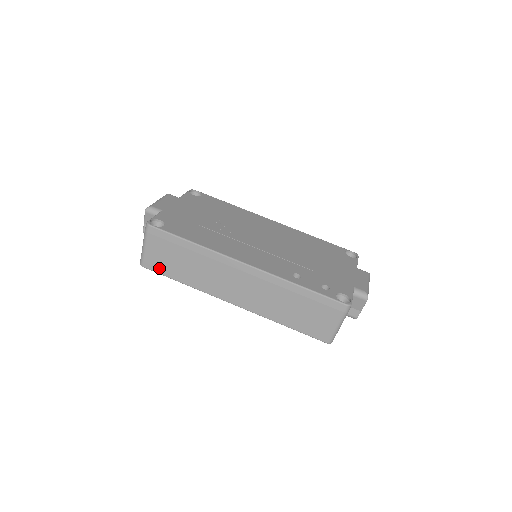
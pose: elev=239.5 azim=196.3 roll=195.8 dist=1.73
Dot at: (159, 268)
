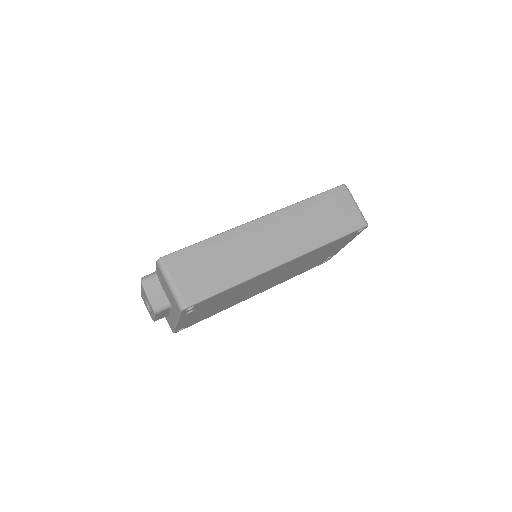
Dot at: (202, 292)
